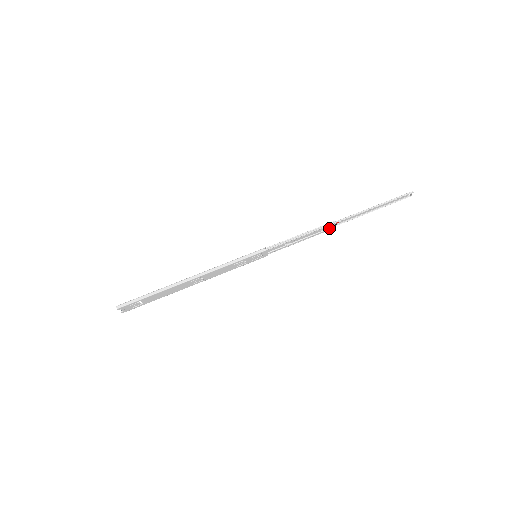
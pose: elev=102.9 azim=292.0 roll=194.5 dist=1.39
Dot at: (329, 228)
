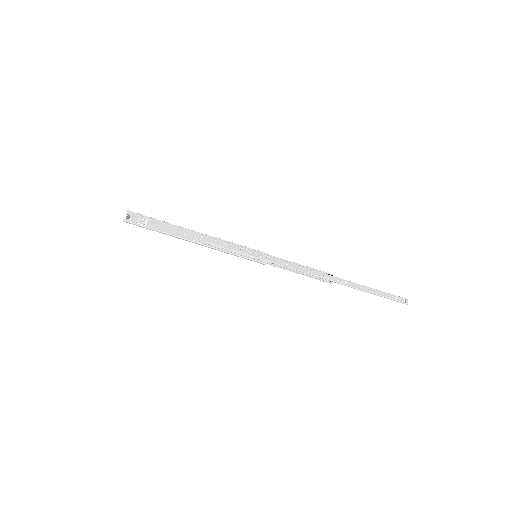
Dot at: (326, 276)
